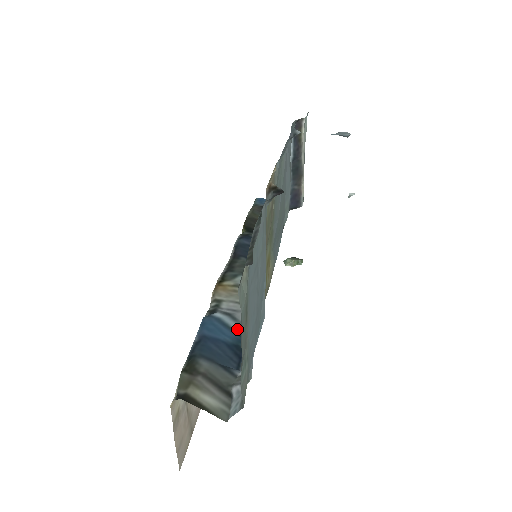
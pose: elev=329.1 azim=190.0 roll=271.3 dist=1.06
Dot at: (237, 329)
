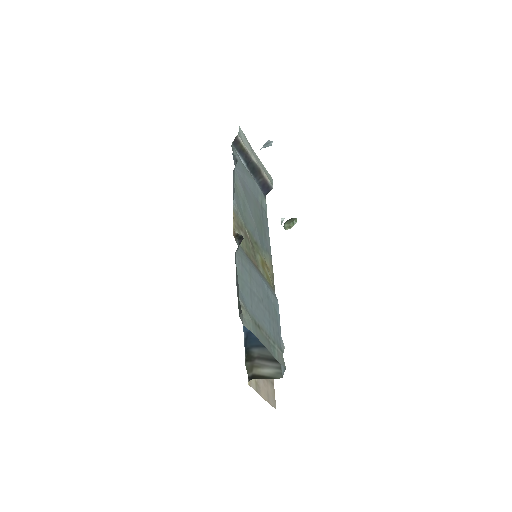
Dot at: occluded
